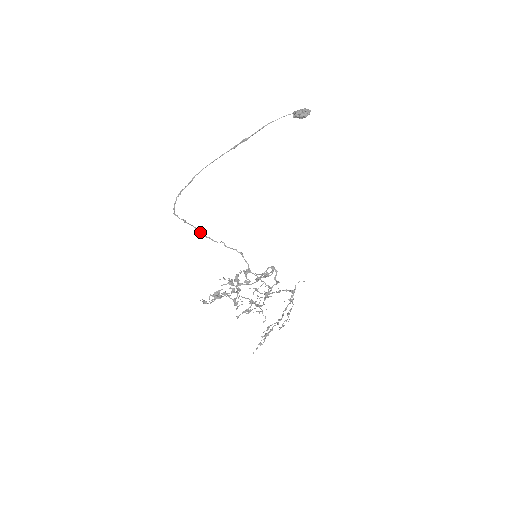
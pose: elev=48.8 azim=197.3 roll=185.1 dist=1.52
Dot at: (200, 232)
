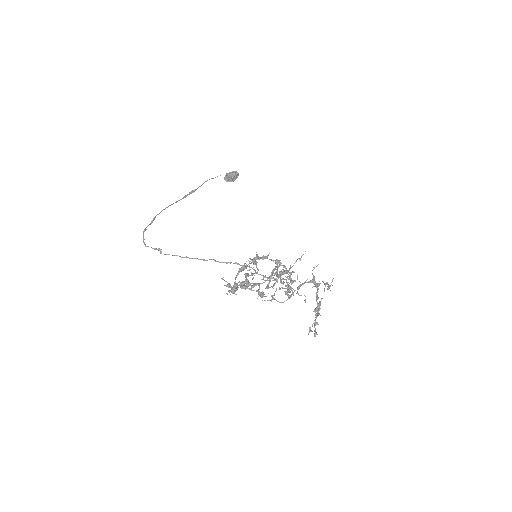
Dot at: (182, 257)
